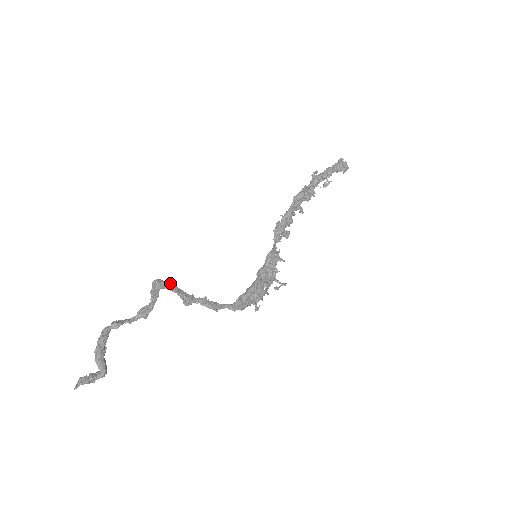
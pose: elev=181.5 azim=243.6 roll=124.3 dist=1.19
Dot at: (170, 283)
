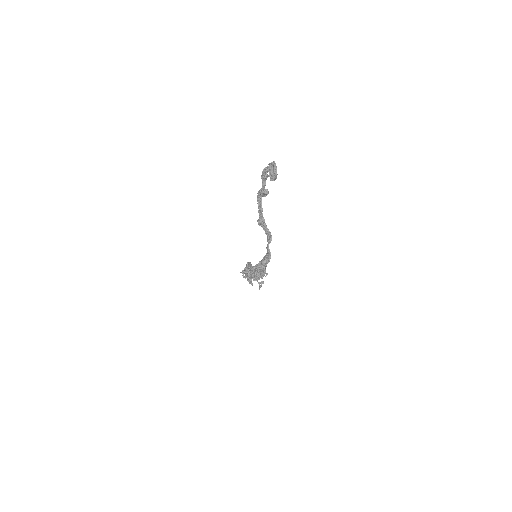
Dot at: (258, 203)
